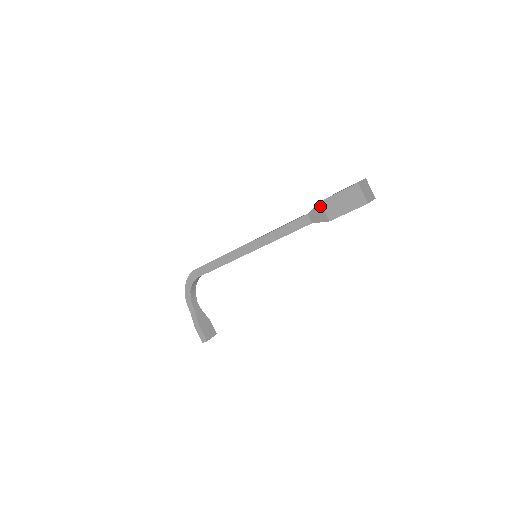
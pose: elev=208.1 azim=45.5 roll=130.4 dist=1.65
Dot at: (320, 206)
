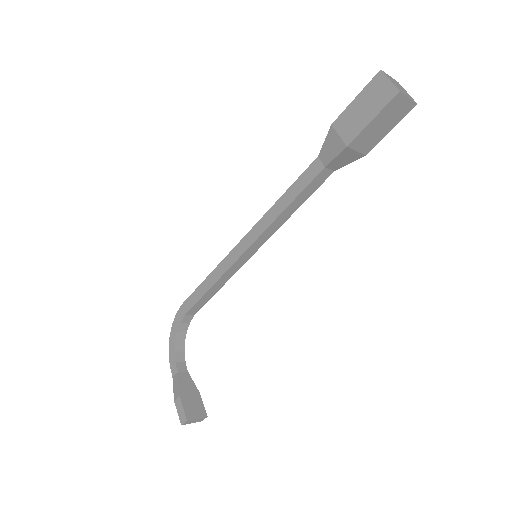
Dot at: (332, 131)
